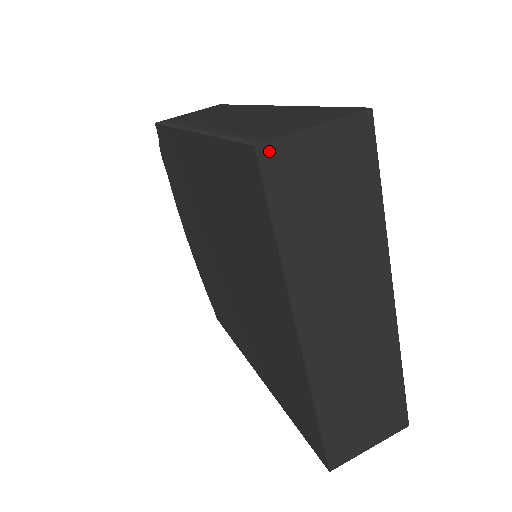
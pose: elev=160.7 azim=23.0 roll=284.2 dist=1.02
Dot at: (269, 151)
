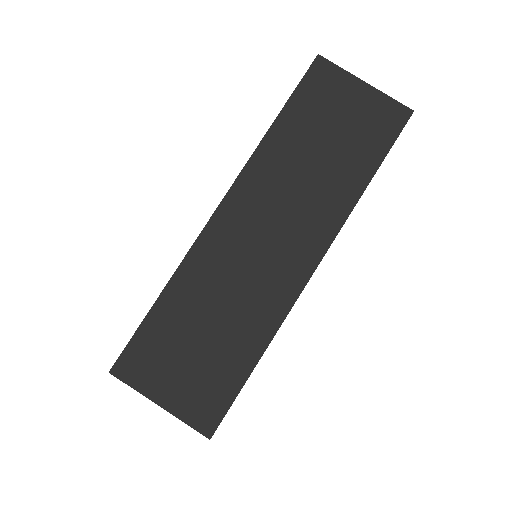
Dot at: (324, 66)
